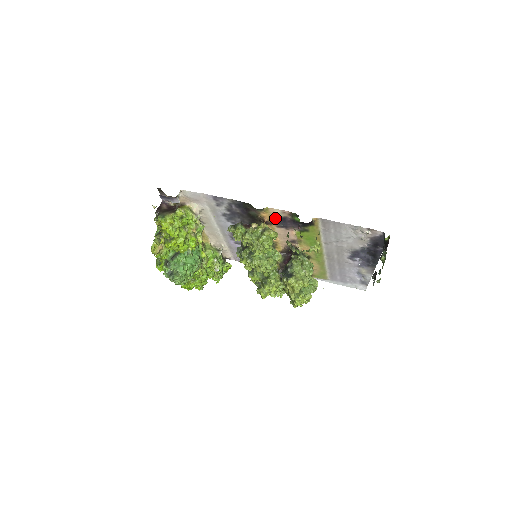
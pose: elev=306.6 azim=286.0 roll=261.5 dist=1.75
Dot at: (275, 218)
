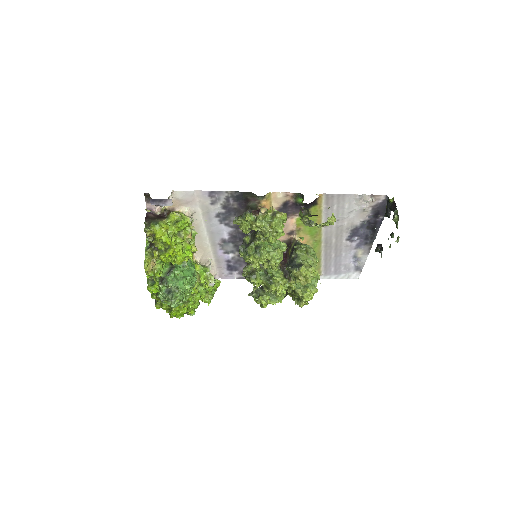
Dot at: (276, 205)
